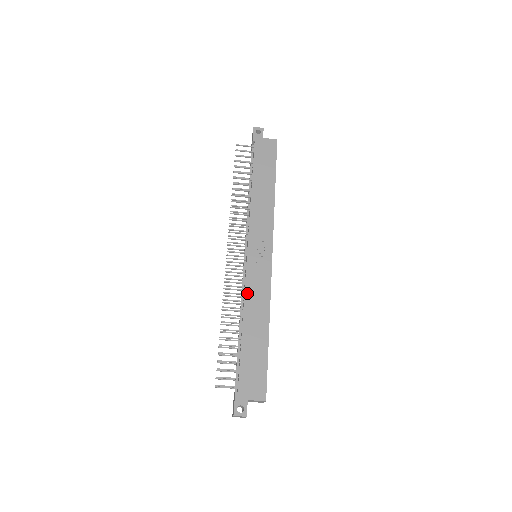
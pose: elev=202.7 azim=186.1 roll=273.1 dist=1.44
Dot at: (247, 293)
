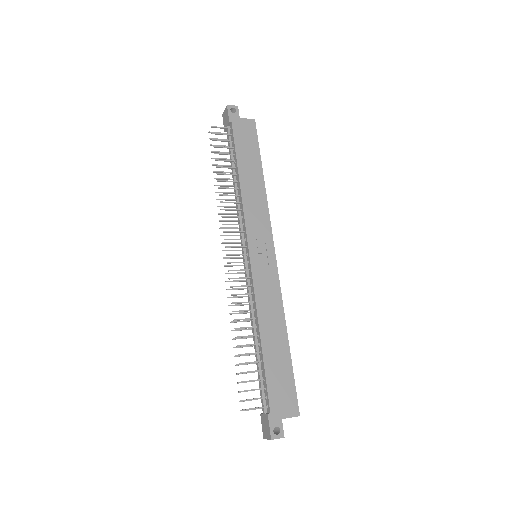
Dot at: (258, 300)
